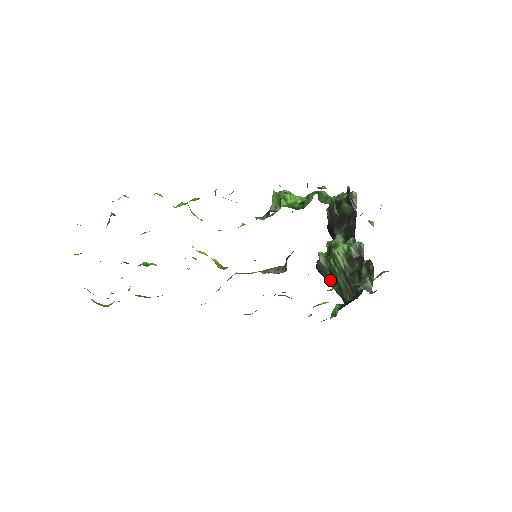
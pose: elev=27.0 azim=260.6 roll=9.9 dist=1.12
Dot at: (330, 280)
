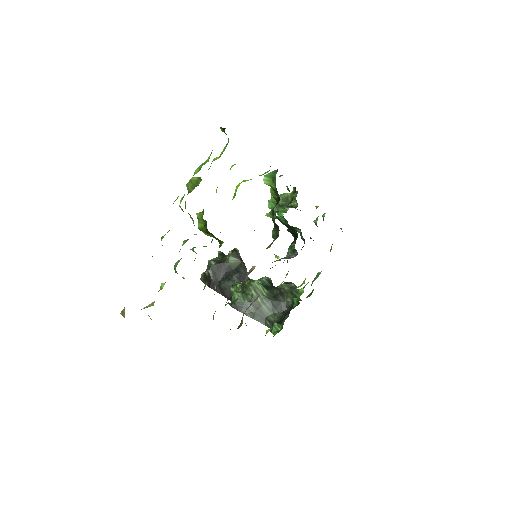
Dot at: (252, 312)
